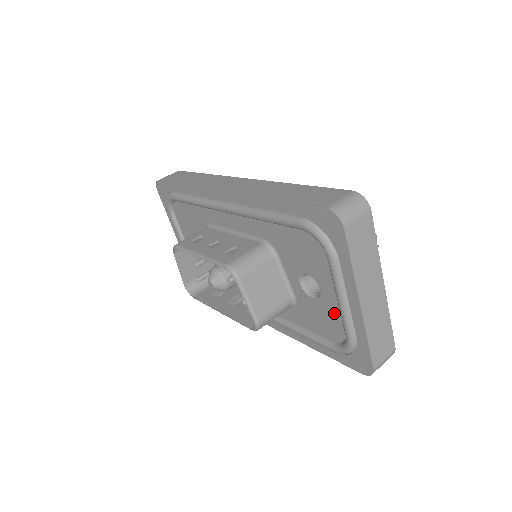
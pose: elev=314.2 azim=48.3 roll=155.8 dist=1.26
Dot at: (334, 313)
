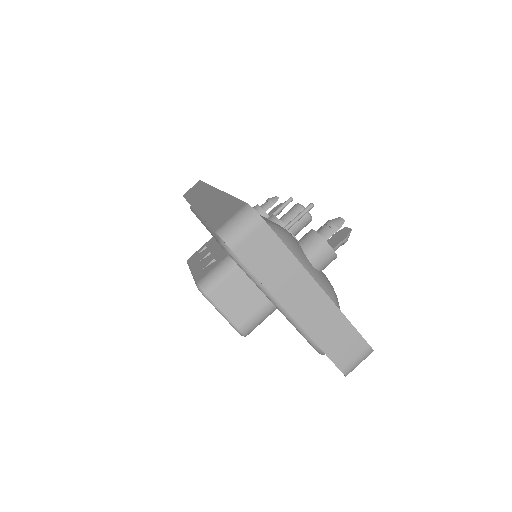
Dot at: occluded
